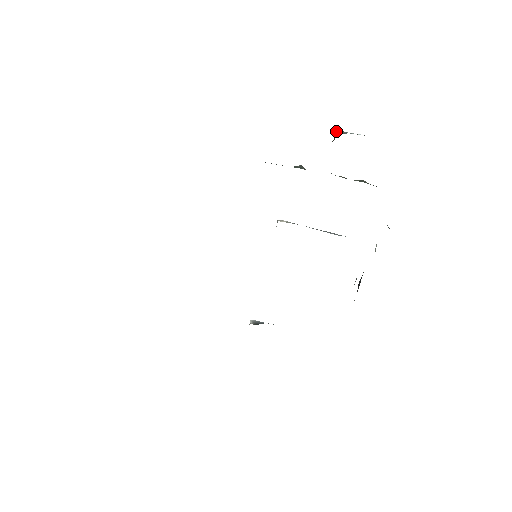
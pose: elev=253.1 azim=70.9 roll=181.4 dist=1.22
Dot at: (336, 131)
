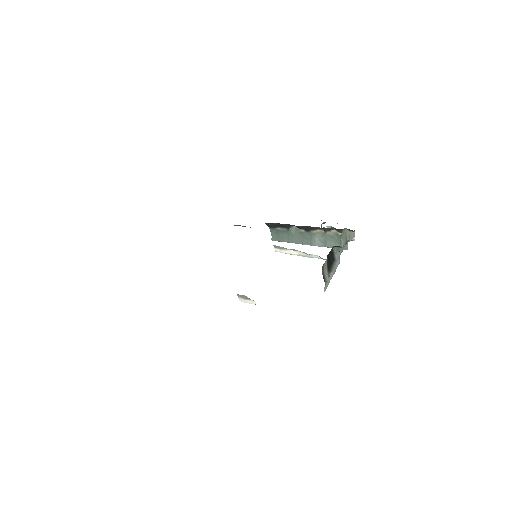
Dot at: (321, 226)
